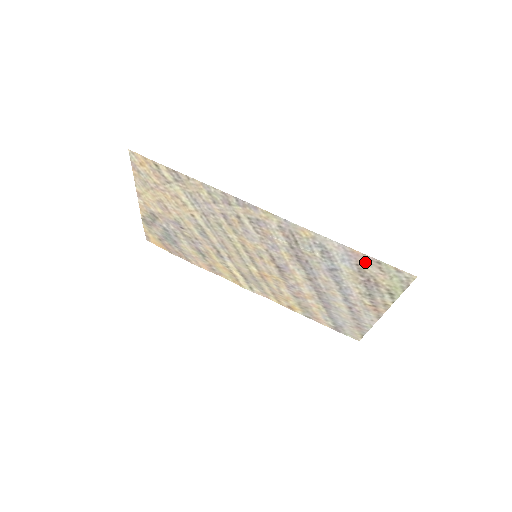
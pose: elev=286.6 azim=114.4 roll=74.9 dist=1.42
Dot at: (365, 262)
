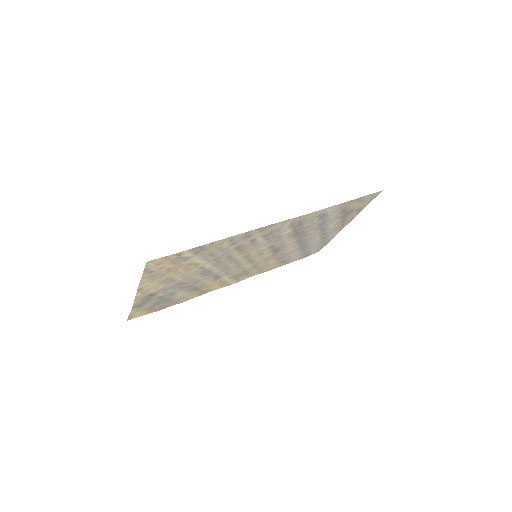
Dot at: (351, 204)
